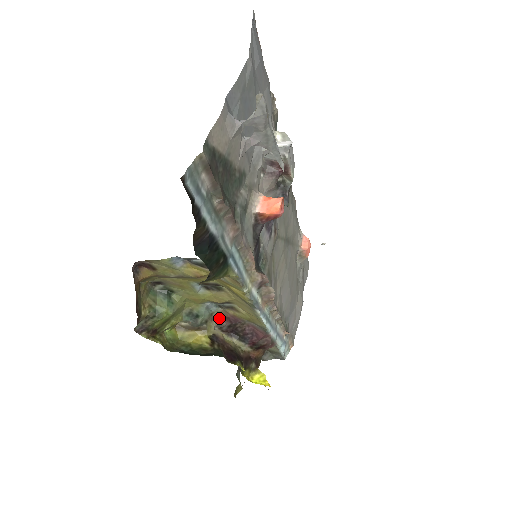
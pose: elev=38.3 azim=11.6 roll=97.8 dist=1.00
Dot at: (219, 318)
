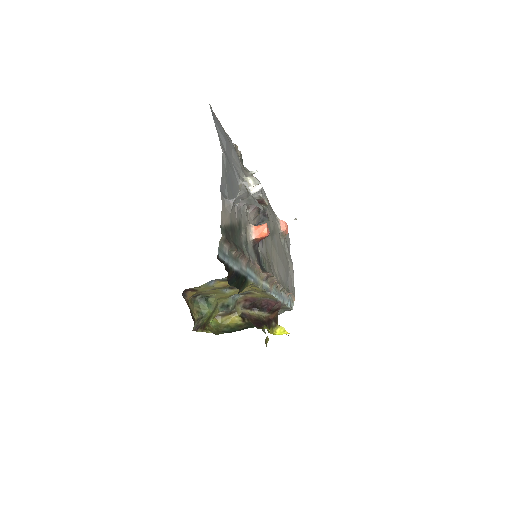
Dot at: (242, 301)
